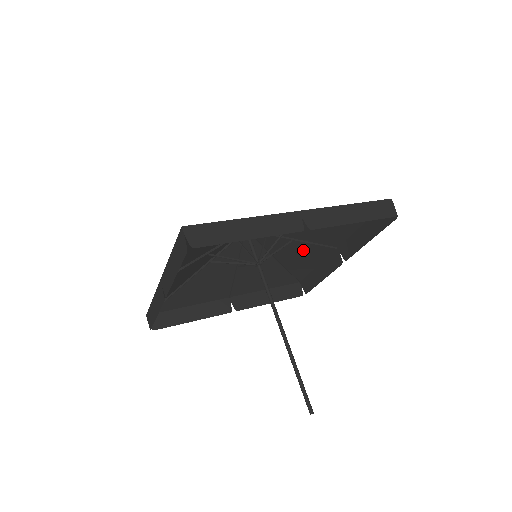
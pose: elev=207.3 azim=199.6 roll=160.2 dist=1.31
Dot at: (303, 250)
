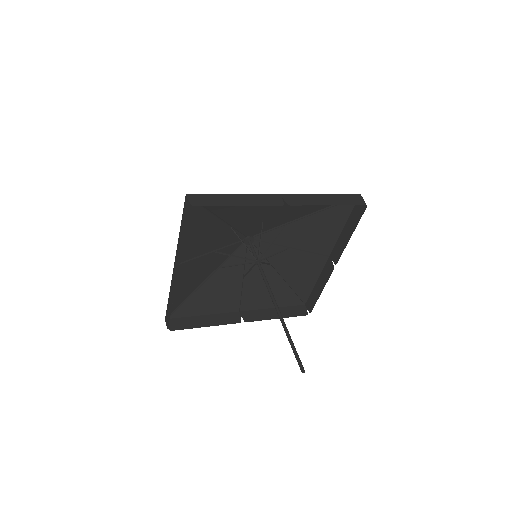
Dot at: (300, 261)
